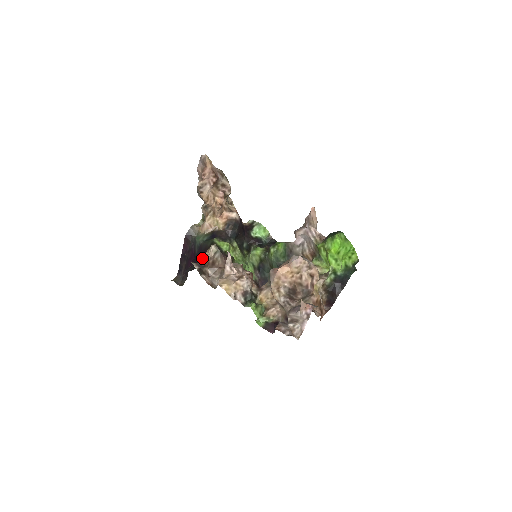
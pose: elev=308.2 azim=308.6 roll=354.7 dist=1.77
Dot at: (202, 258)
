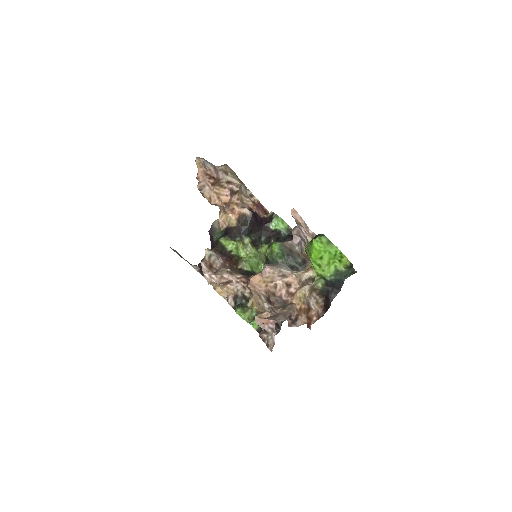
Dot at: (201, 261)
